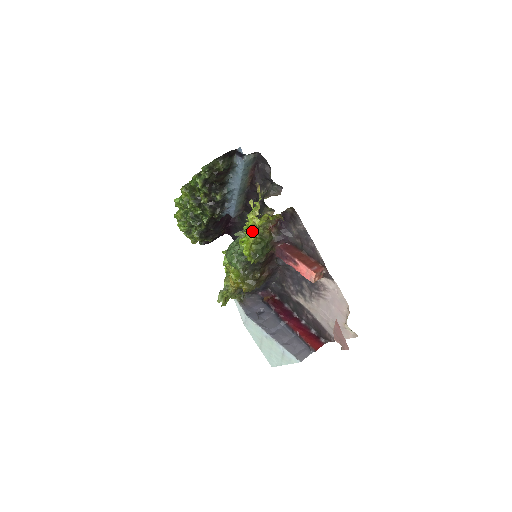
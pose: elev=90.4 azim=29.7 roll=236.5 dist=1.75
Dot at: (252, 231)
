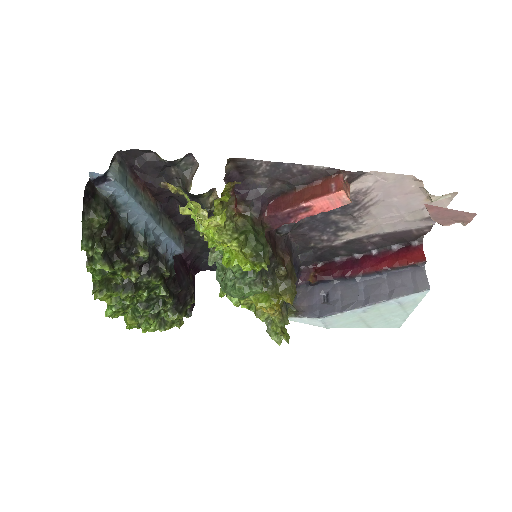
Dot at: (223, 238)
